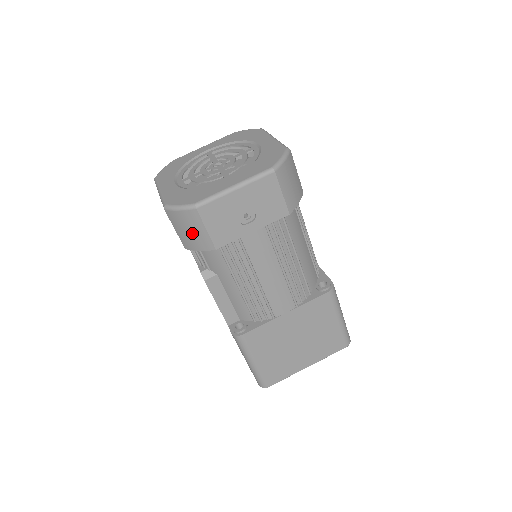
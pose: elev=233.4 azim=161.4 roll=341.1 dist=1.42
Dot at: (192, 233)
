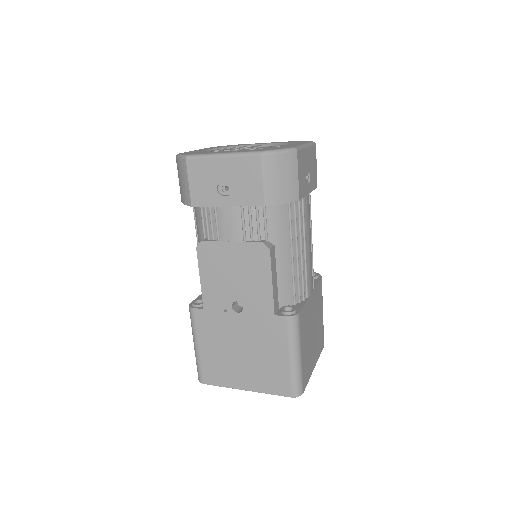
Dot at: (284, 181)
